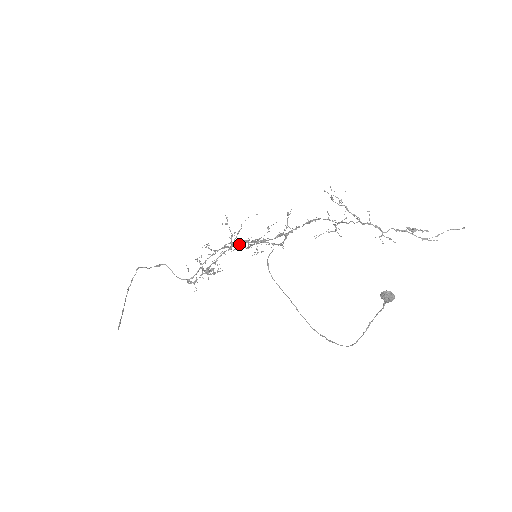
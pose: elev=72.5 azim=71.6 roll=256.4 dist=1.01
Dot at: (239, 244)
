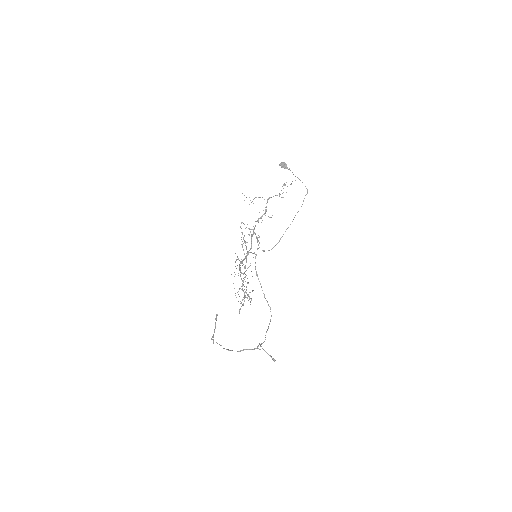
Dot at: (243, 260)
